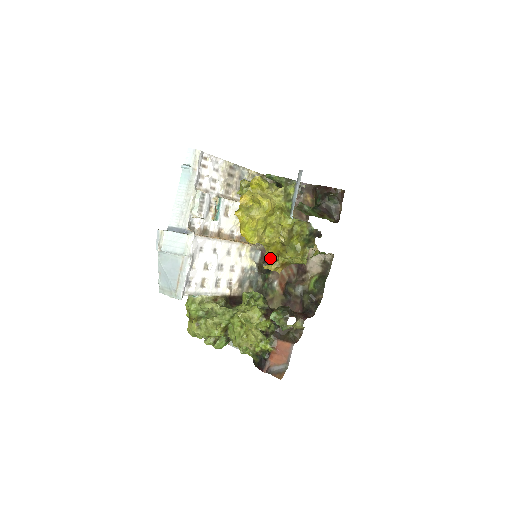
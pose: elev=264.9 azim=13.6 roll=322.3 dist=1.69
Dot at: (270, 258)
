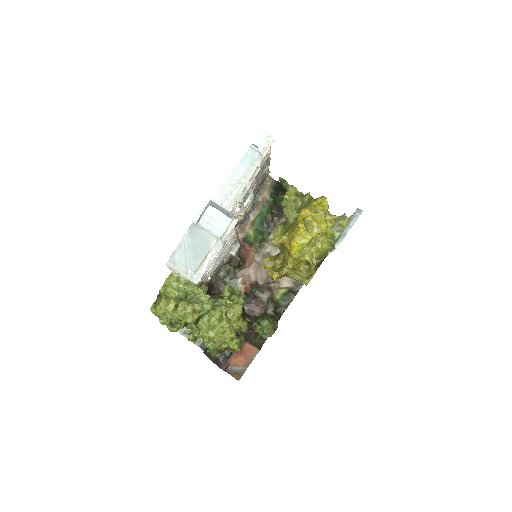
Dot at: (270, 264)
